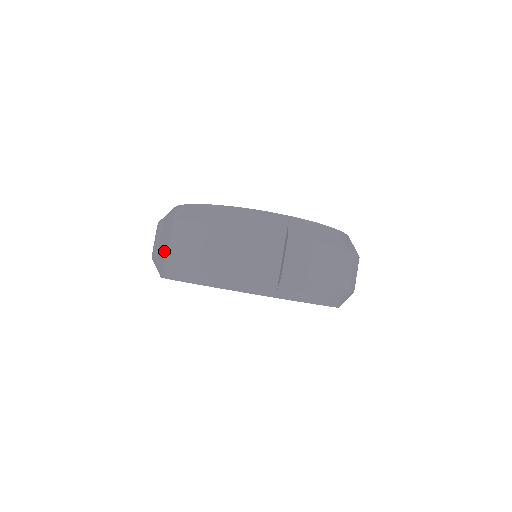
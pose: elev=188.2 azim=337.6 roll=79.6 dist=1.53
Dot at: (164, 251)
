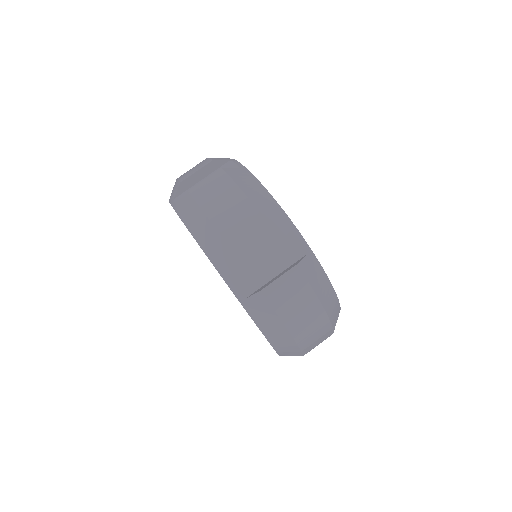
Dot at: (191, 183)
